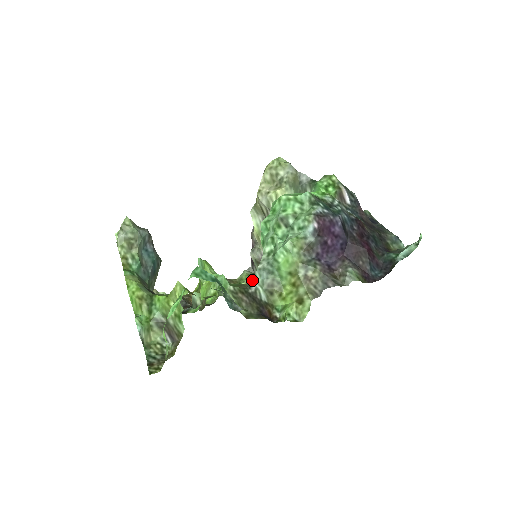
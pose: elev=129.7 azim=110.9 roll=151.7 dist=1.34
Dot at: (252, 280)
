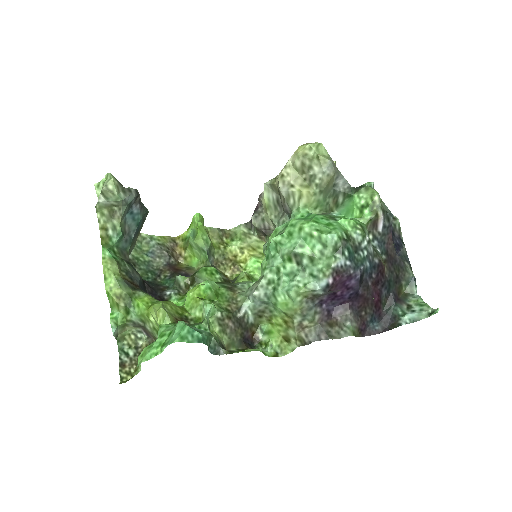
Dot at: (244, 300)
